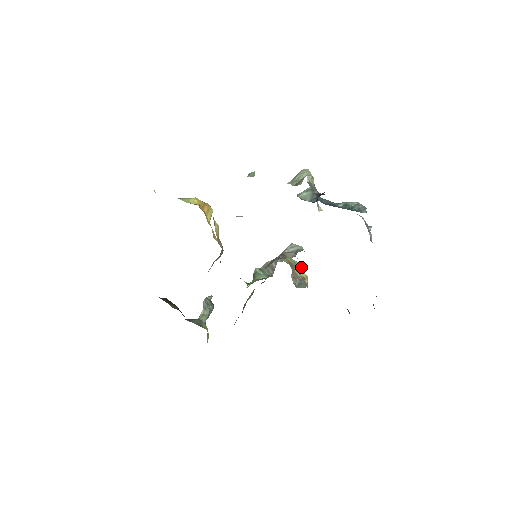
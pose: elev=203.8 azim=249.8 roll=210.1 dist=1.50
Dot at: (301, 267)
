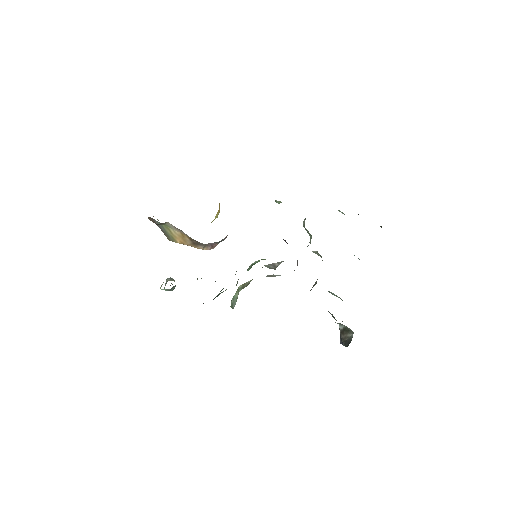
Dot at: occluded
